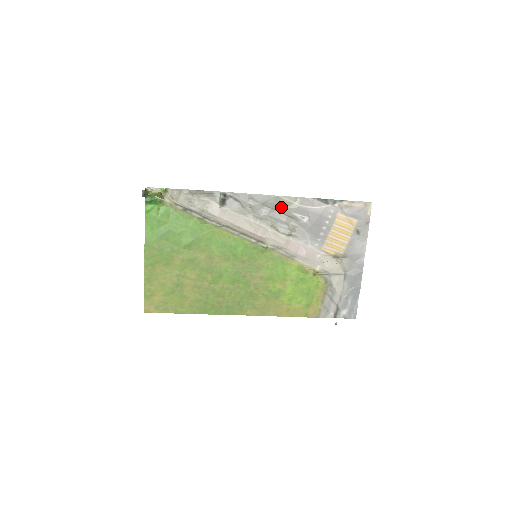
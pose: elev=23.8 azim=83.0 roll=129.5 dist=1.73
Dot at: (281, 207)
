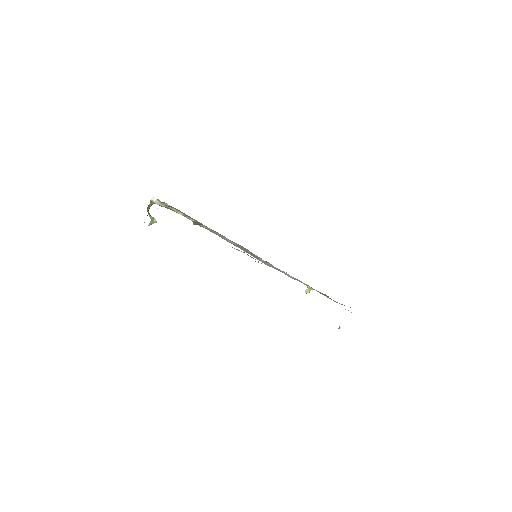
Dot at: occluded
